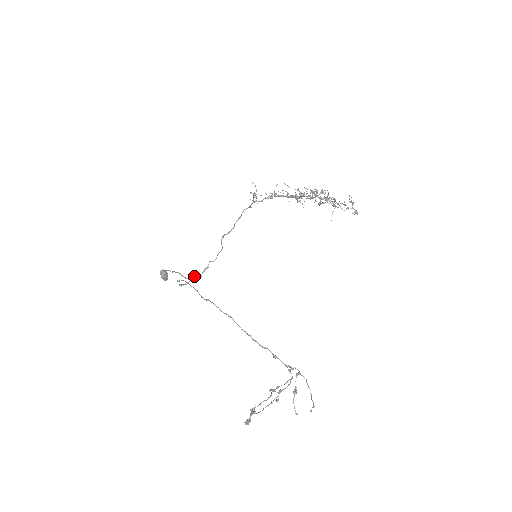
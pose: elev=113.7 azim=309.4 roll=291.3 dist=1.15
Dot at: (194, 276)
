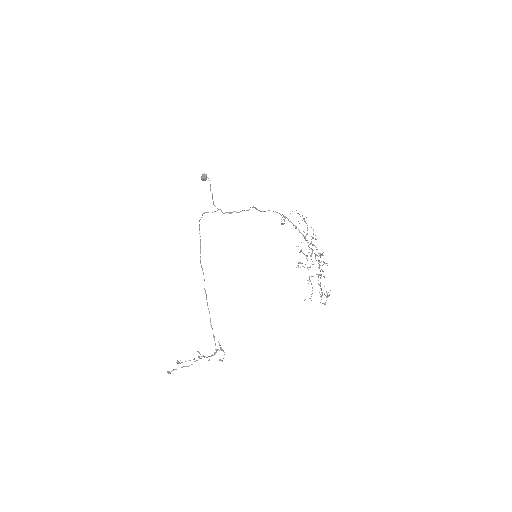
Dot at: (219, 209)
